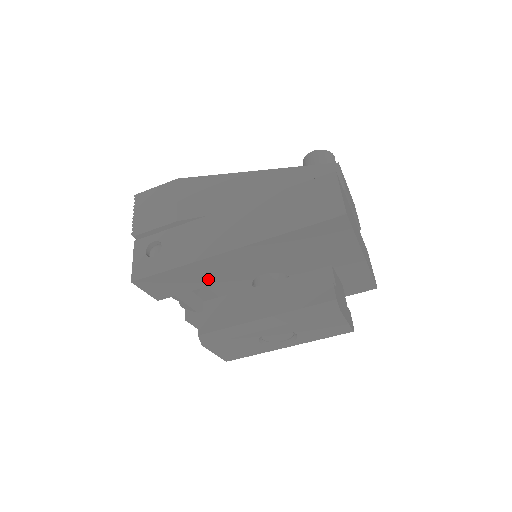
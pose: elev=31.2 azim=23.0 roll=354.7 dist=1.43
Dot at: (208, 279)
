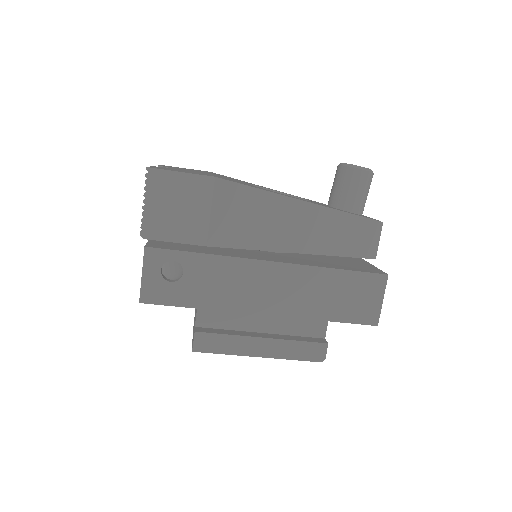
Dot at: occluded
